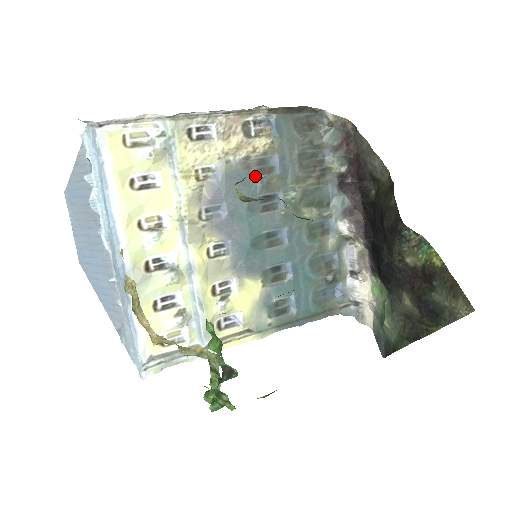
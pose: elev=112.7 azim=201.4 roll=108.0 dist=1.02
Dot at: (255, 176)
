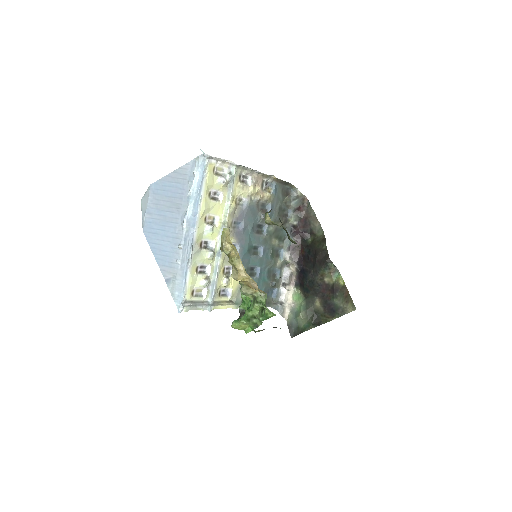
Dot at: (259, 212)
